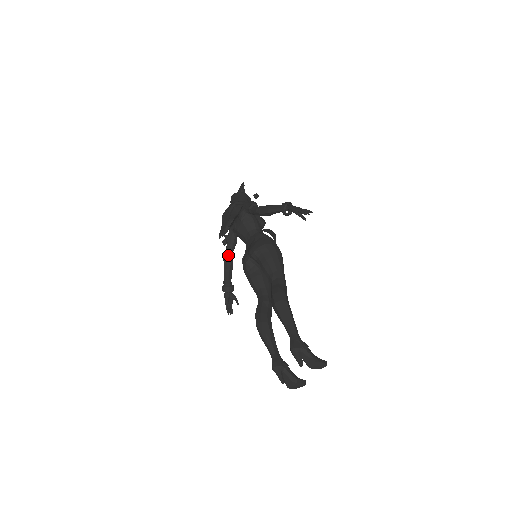
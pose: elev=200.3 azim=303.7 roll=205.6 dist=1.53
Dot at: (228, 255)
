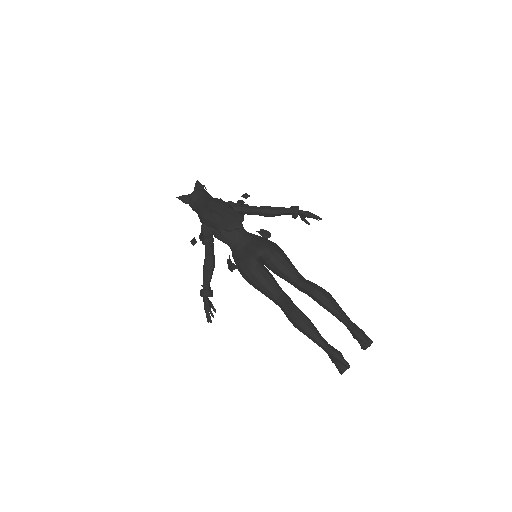
Dot at: (213, 255)
